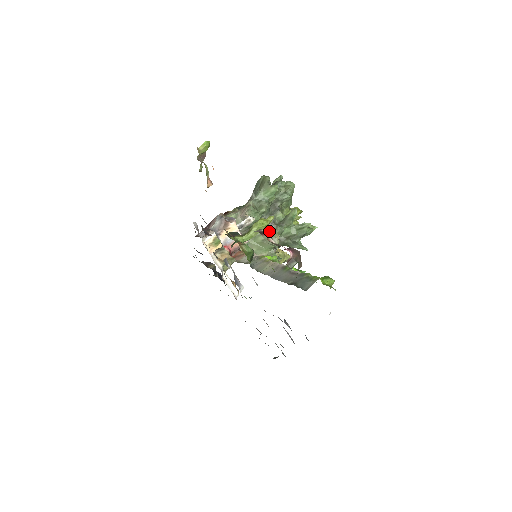
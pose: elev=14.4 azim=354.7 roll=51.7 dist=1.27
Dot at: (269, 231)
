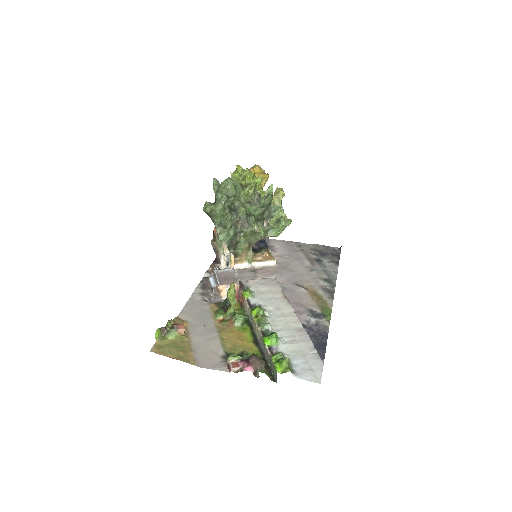
Dot at: occluded
